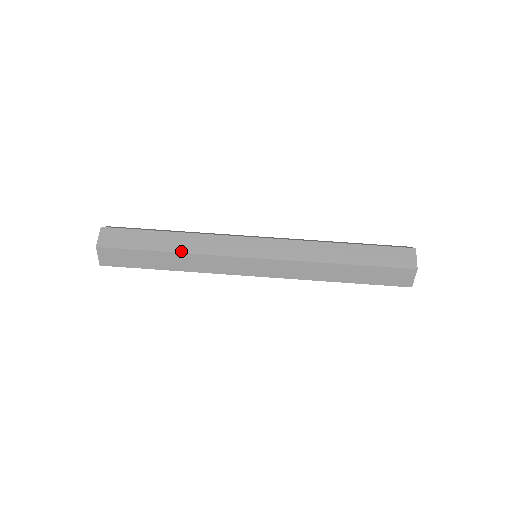
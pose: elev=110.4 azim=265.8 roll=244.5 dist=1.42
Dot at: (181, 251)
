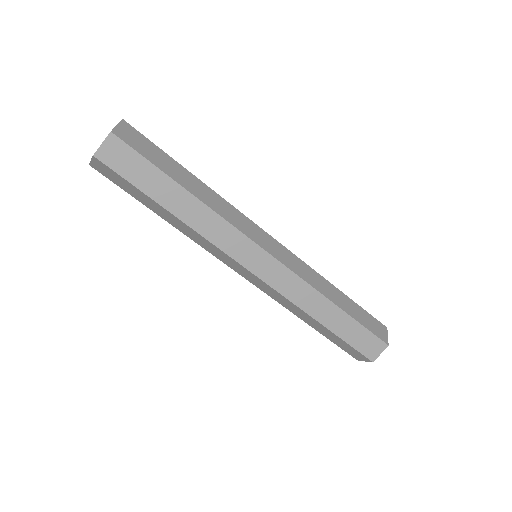
Dot at: (175, 227)
